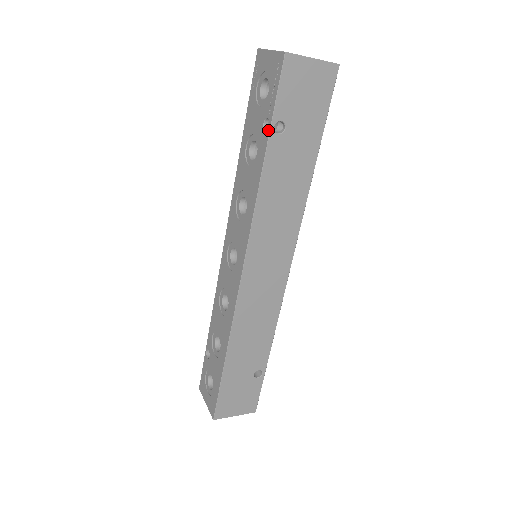
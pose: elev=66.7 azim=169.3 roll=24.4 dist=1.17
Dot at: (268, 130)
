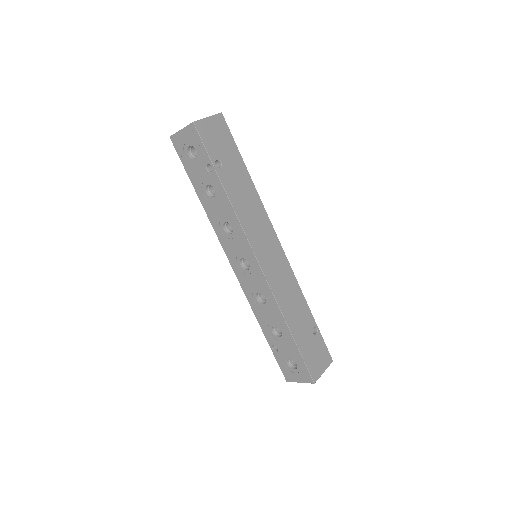
Dot at: (213, 170)
